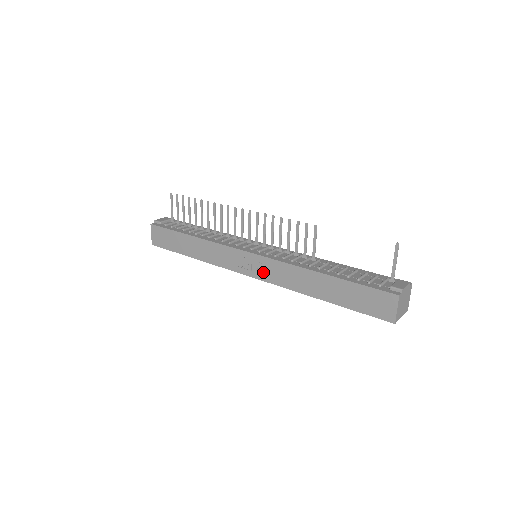
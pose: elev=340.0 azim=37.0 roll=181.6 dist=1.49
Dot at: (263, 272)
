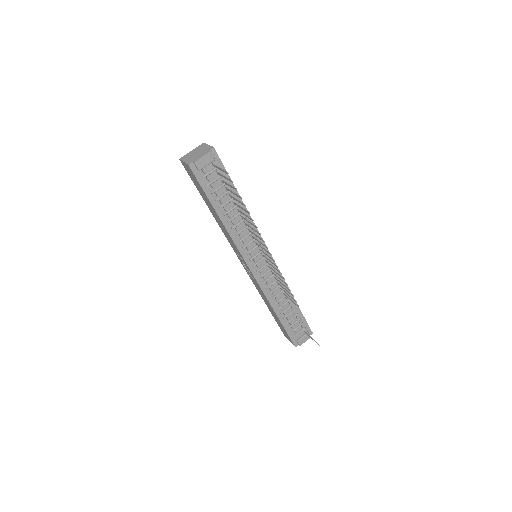
Dot at: (250, 274)
